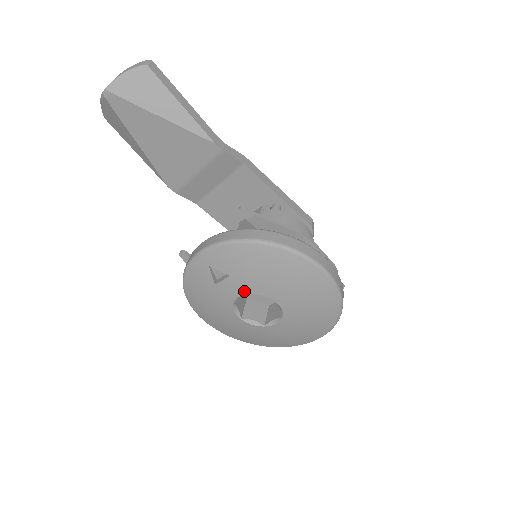
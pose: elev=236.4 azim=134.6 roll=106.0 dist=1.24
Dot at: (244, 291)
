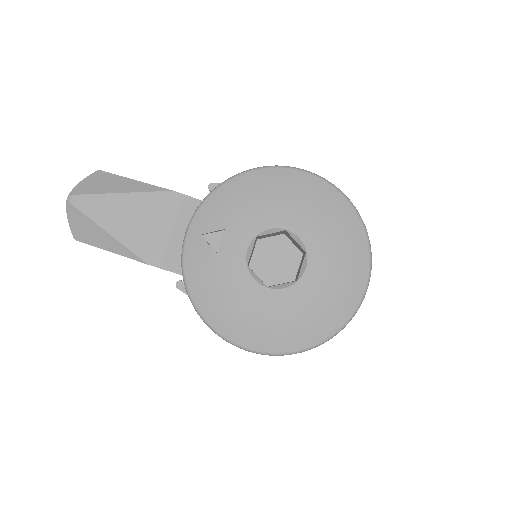
Dot at: (248, 237)
